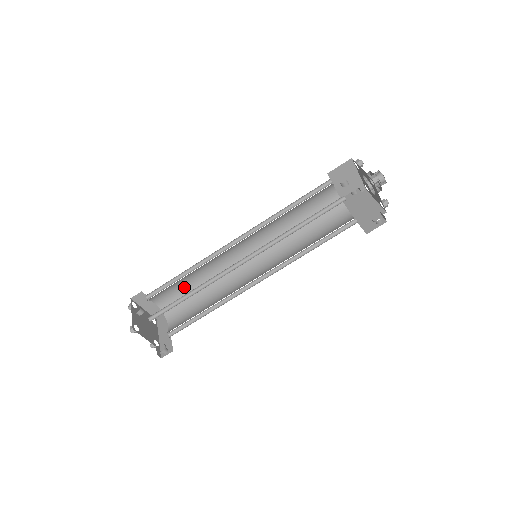
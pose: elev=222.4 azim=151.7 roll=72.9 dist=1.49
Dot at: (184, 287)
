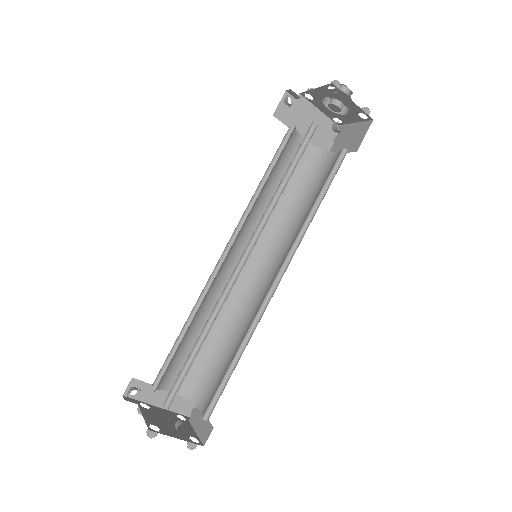
Dot at: occluded
